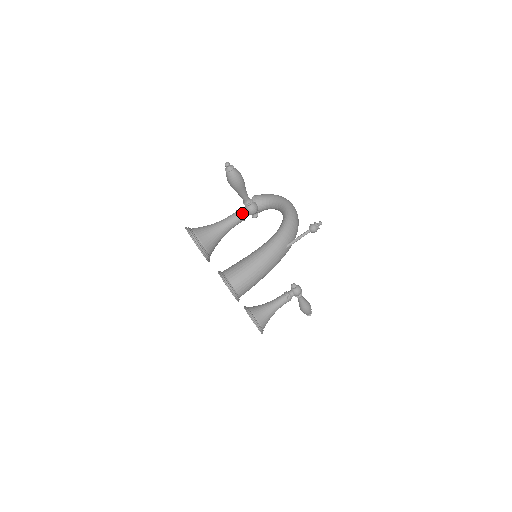
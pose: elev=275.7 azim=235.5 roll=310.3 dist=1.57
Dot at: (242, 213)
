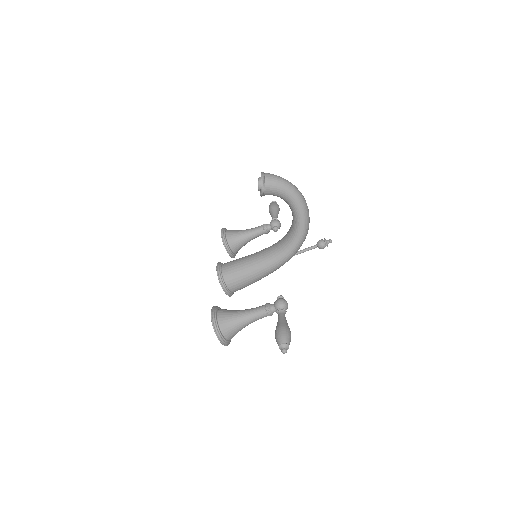
Dot at: occluded
